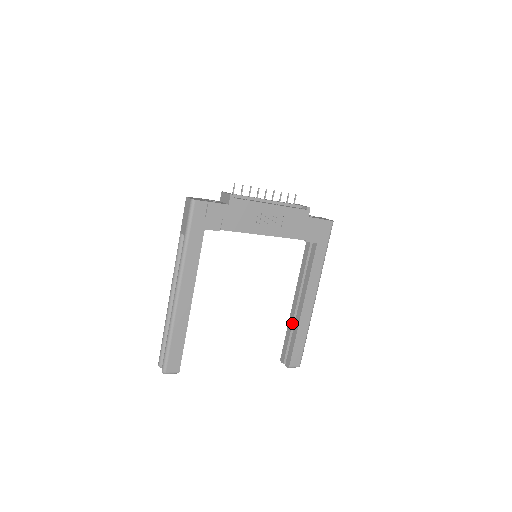
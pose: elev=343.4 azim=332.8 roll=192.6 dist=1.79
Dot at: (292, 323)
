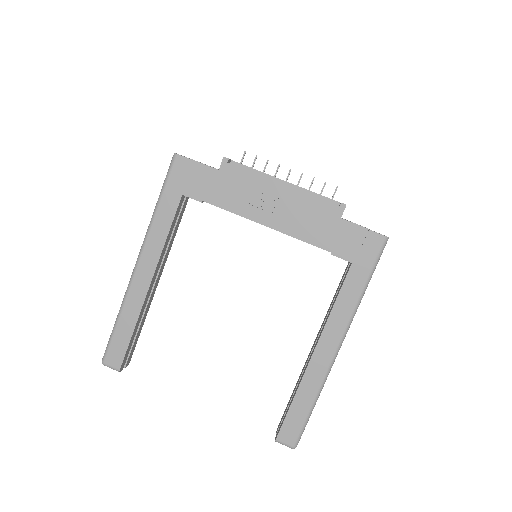
Dot at: (300, 377)
